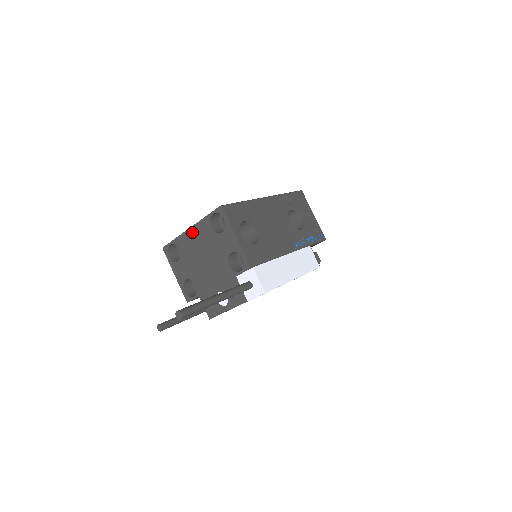
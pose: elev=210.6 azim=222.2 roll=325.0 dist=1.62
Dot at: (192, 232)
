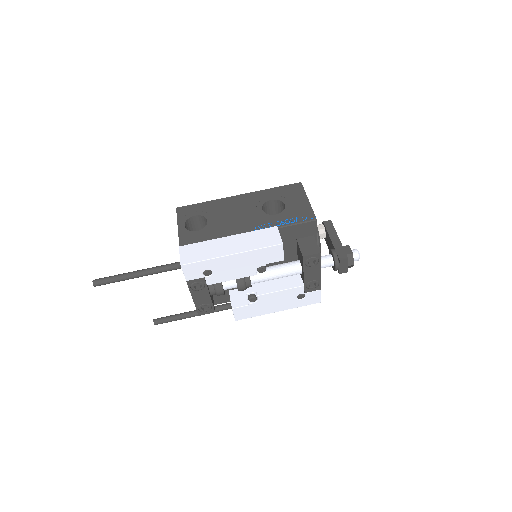
Dot at: occluded
